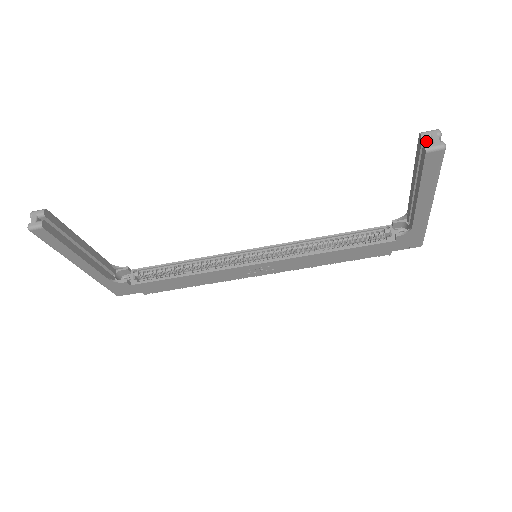
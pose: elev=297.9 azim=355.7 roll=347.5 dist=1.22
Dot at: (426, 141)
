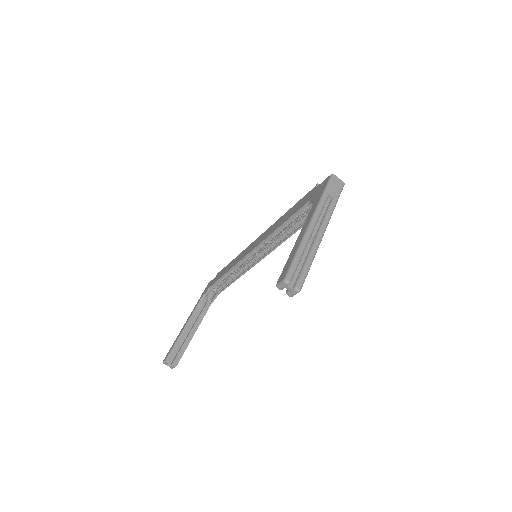
Dot at: (285, 287)
